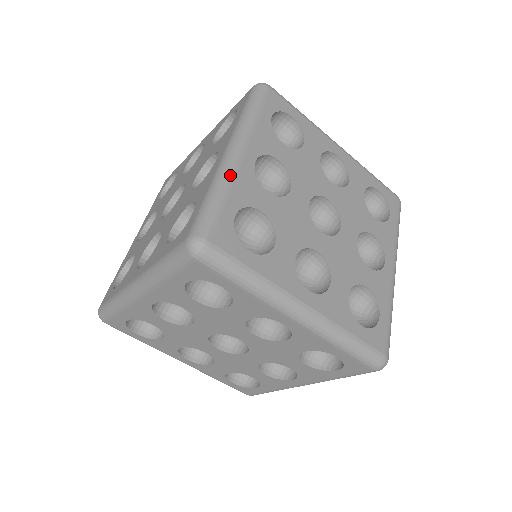
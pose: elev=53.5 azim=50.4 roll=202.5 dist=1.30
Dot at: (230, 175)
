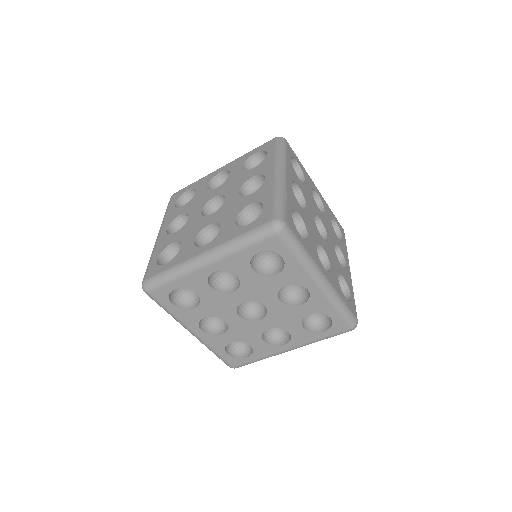
Dot at: (285, 188)
